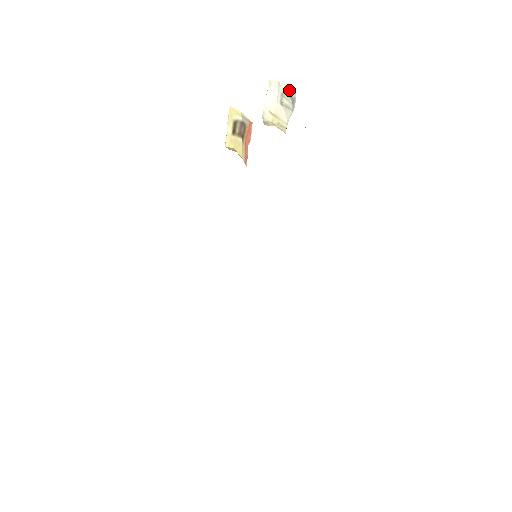
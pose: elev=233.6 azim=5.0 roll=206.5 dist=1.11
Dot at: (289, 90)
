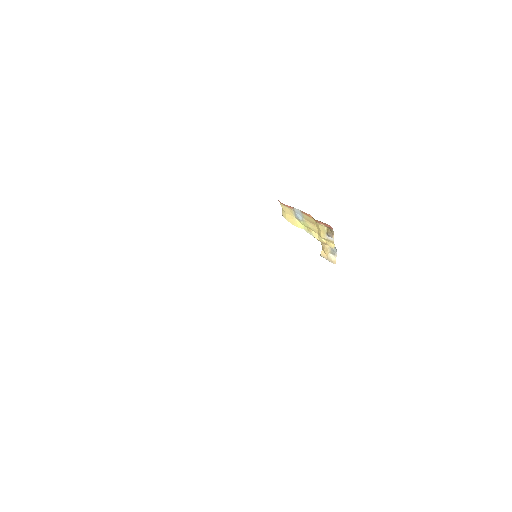
Dot at: occluded
